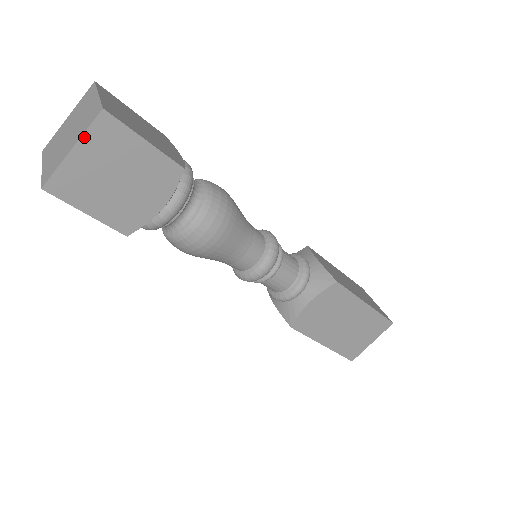
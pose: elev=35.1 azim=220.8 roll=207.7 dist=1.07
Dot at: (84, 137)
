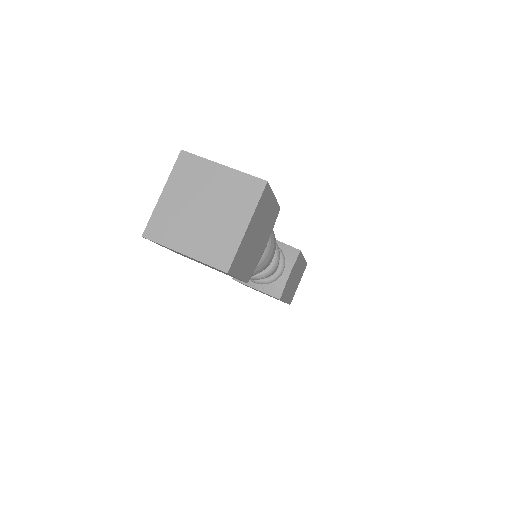
Dot at: (199, 261)
